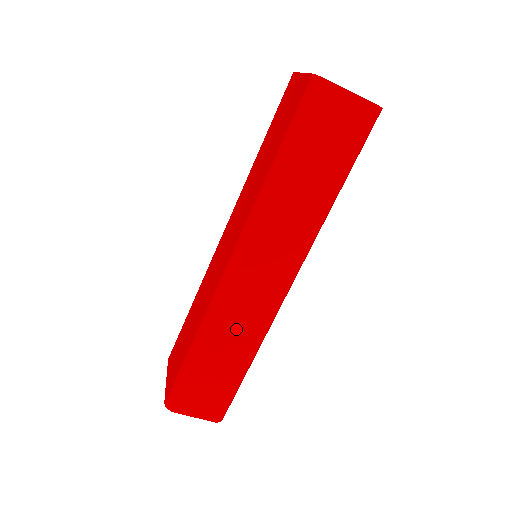
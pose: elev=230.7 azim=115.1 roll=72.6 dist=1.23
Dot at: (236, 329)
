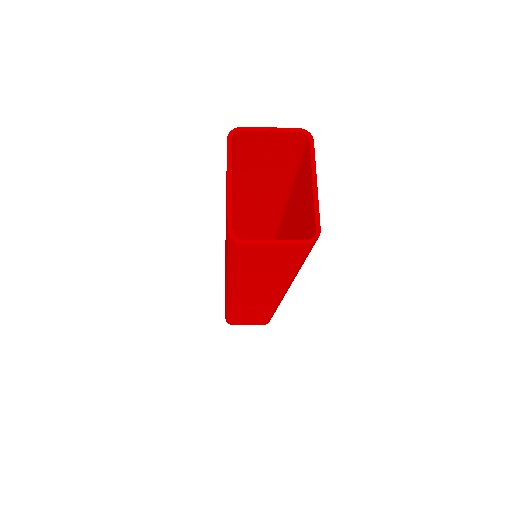
Dot at: (253, 309)
